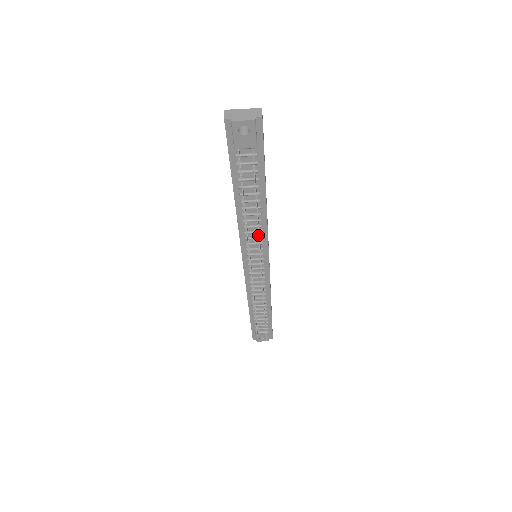
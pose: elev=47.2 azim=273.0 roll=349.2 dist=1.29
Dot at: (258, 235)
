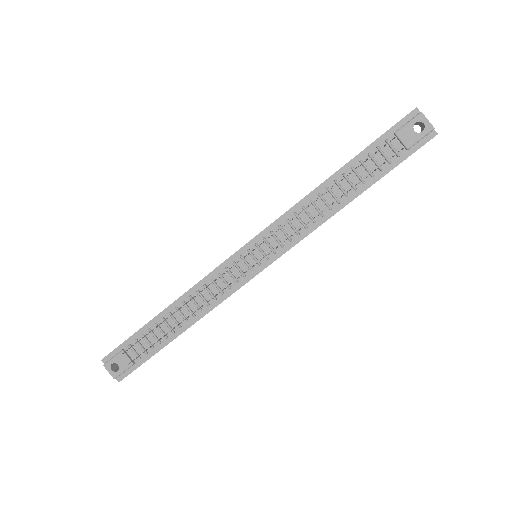
Dot at: (299, 228)
